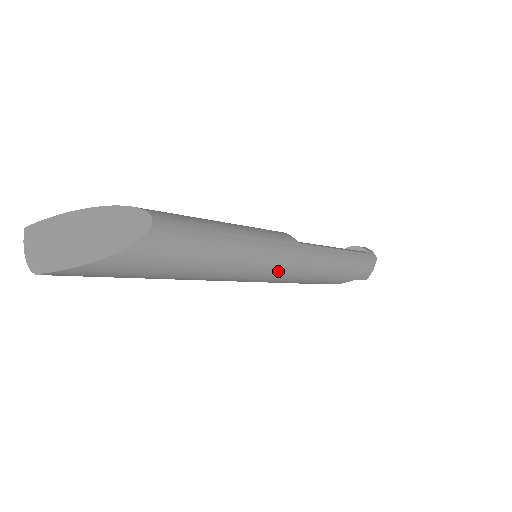
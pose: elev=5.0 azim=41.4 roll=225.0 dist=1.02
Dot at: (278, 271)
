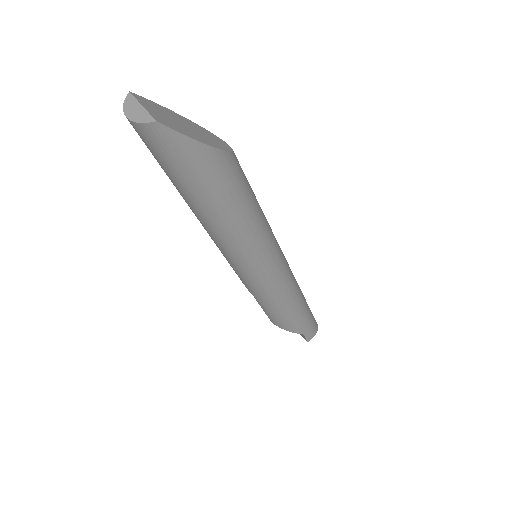
Dot at: (274, 274)
